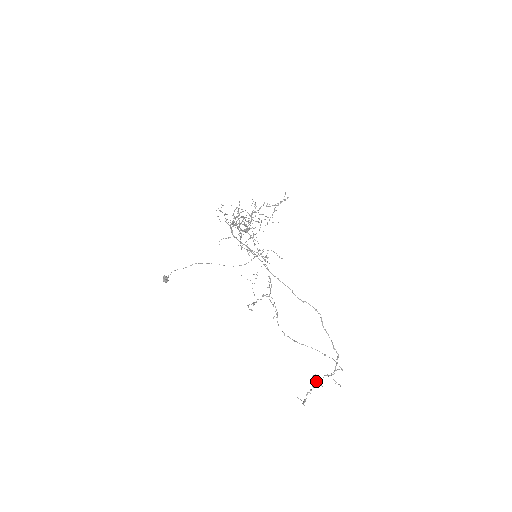
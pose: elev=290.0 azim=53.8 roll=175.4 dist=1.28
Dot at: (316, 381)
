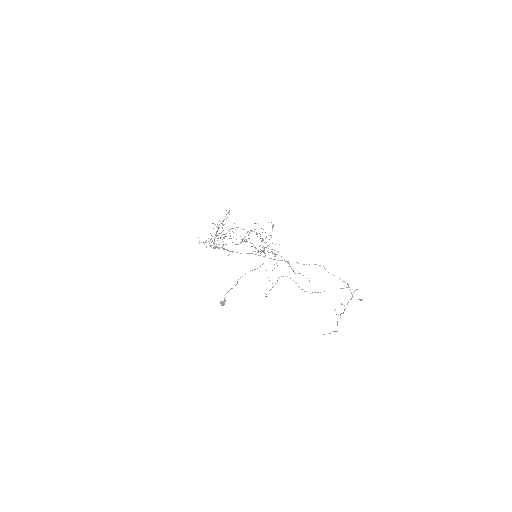
Dot at: occluded
